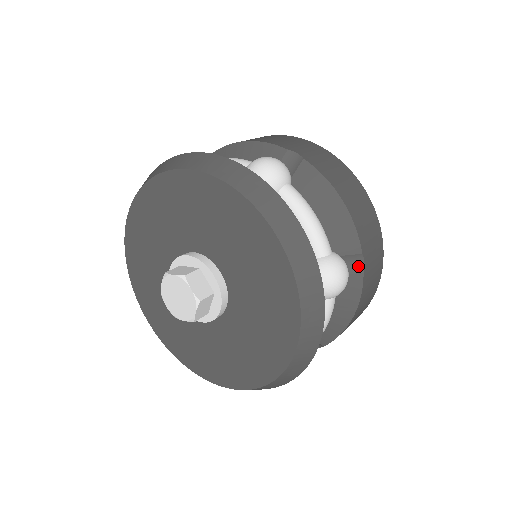
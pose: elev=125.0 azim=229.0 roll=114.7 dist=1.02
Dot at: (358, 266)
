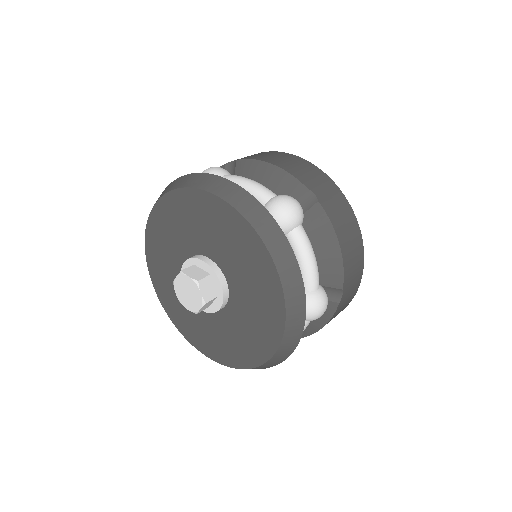
Dot at: (337, 297)
